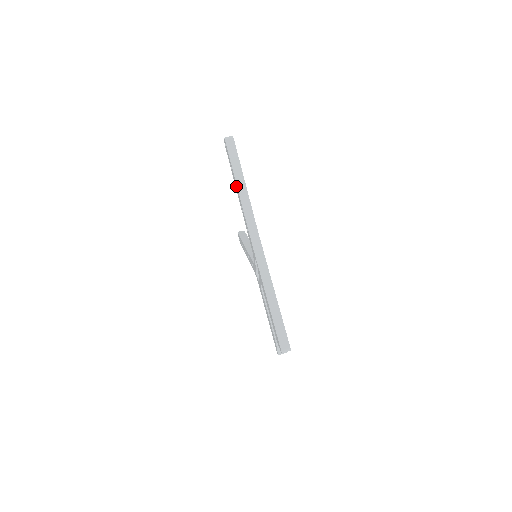
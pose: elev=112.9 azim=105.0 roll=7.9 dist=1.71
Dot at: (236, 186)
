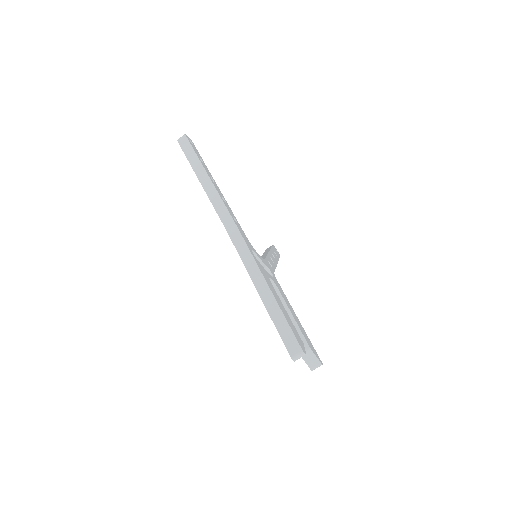
Dot at: occluded
